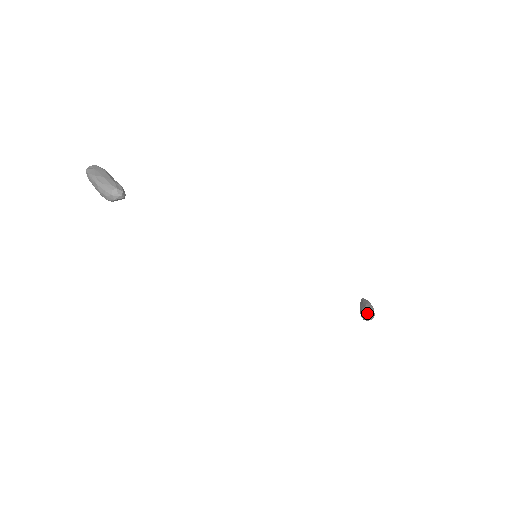
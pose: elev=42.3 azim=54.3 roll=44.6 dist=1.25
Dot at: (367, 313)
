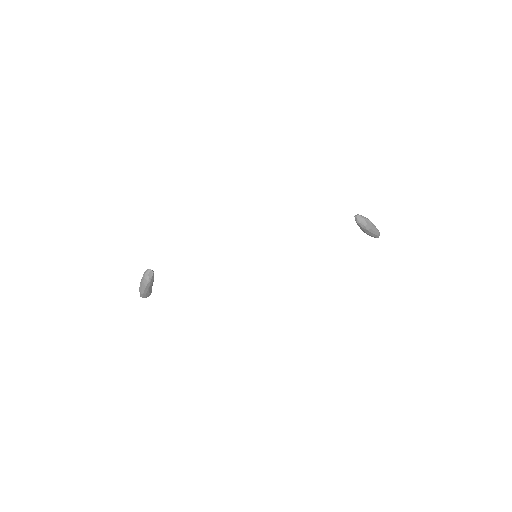
Dot at: occluded
